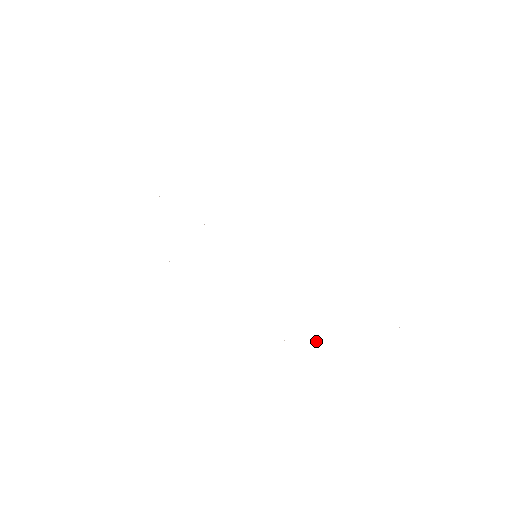
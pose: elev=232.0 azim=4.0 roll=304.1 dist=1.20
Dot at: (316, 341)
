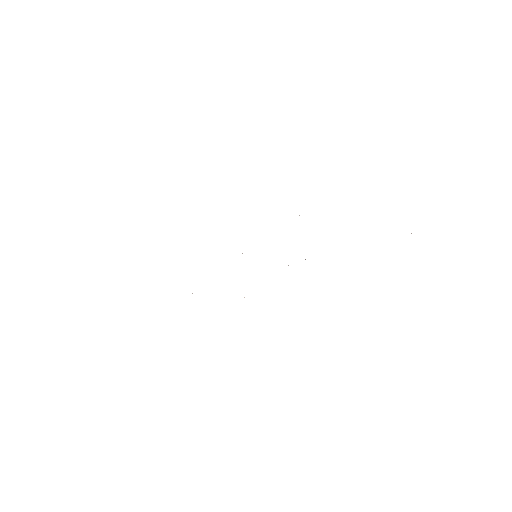
Dot at: occluded
